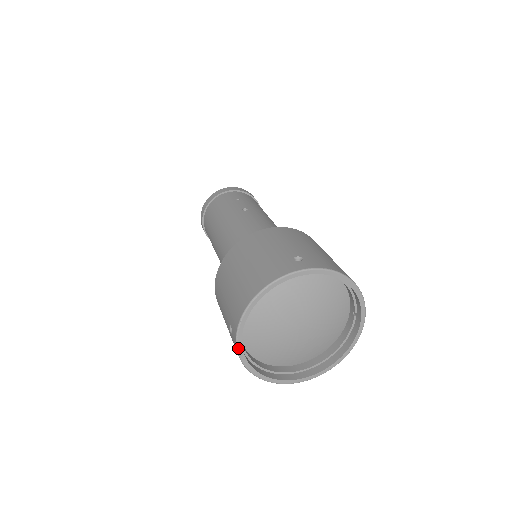
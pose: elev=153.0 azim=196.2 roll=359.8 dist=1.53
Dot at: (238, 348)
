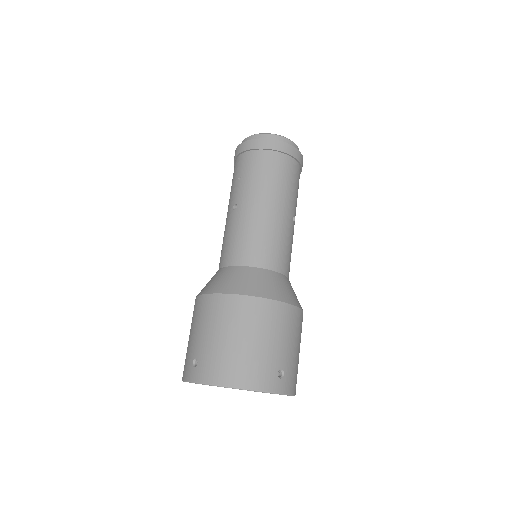
Dot at: occluded
